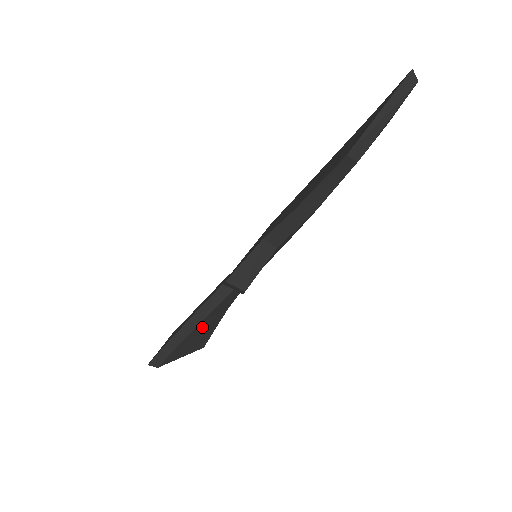
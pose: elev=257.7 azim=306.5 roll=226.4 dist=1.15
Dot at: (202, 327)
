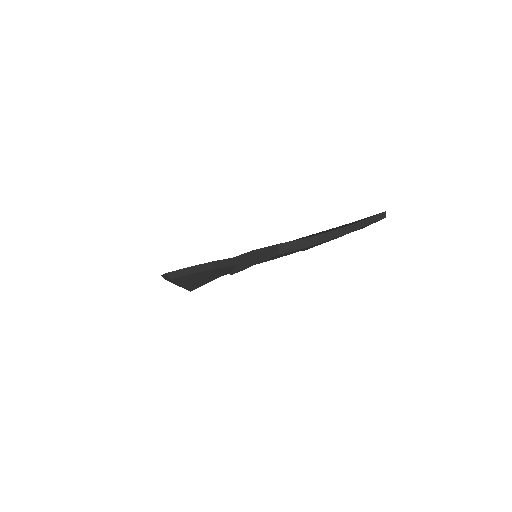
Dot at: (207, 274)
